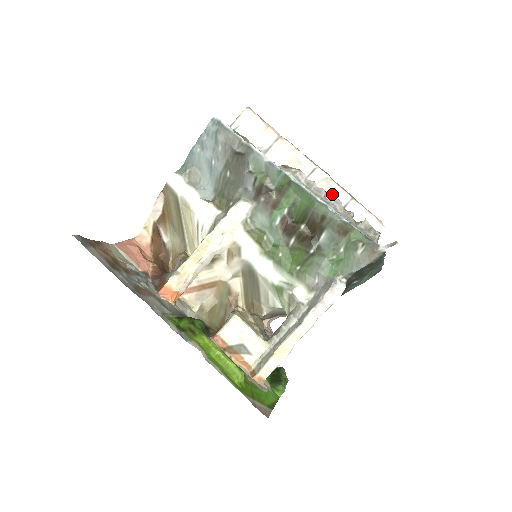
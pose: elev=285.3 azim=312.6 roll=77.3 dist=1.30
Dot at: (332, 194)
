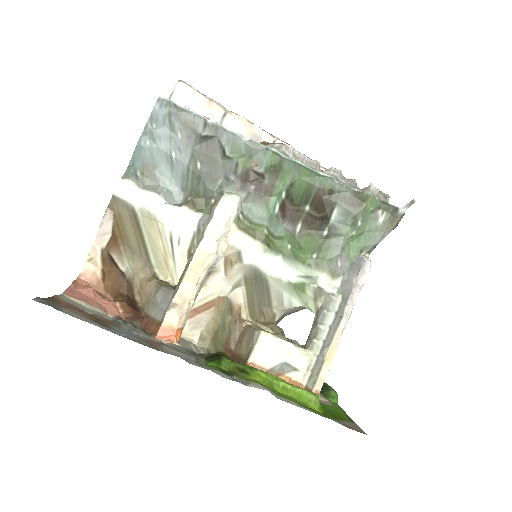
Dot at: occluded
